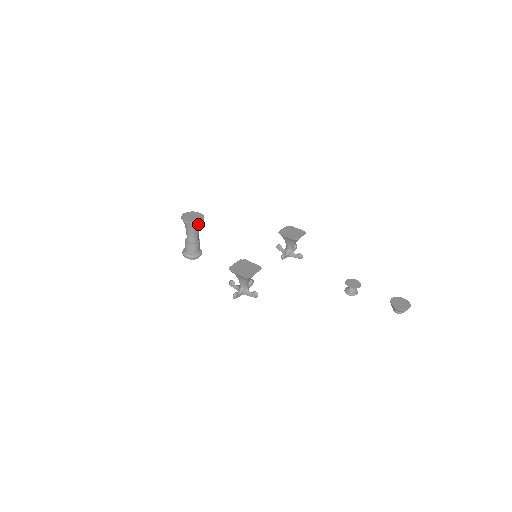
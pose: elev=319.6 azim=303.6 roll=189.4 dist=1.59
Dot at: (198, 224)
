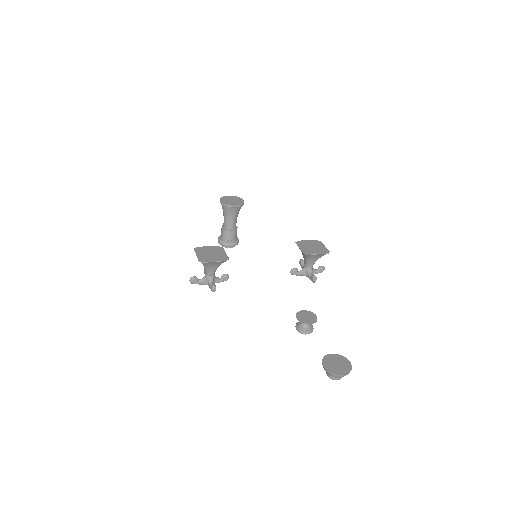
Dot at: (231, 209)
